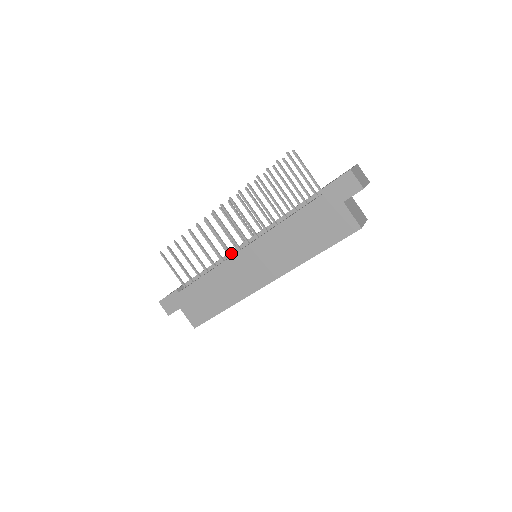
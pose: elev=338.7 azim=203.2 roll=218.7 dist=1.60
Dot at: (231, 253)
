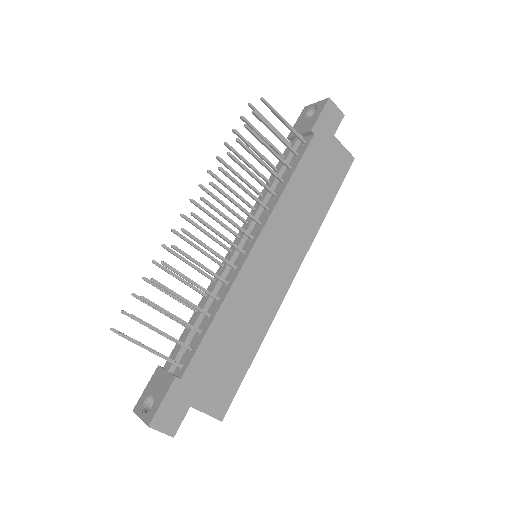
Dot at: (233, 265)
